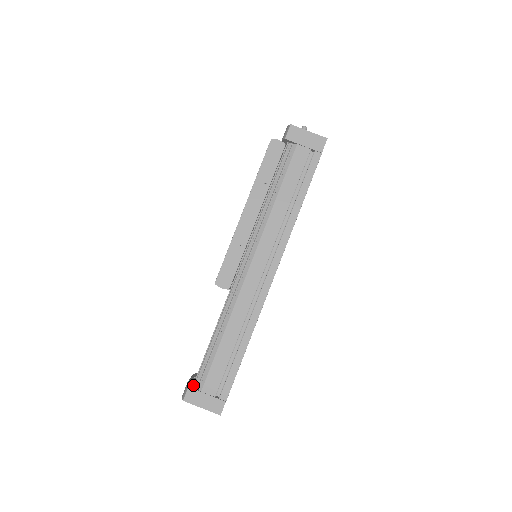
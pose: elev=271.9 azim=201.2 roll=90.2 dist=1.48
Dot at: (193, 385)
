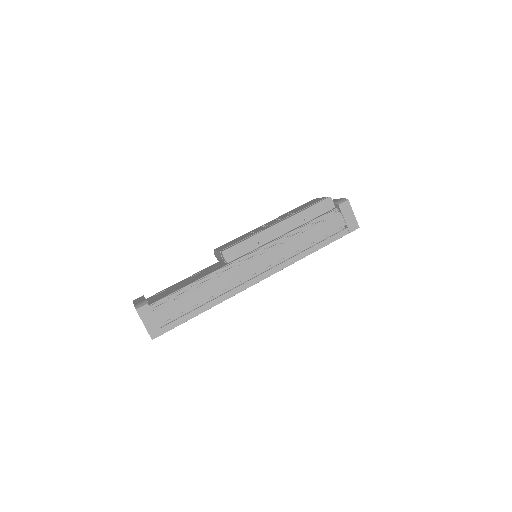
Dot at: (150, 305)
